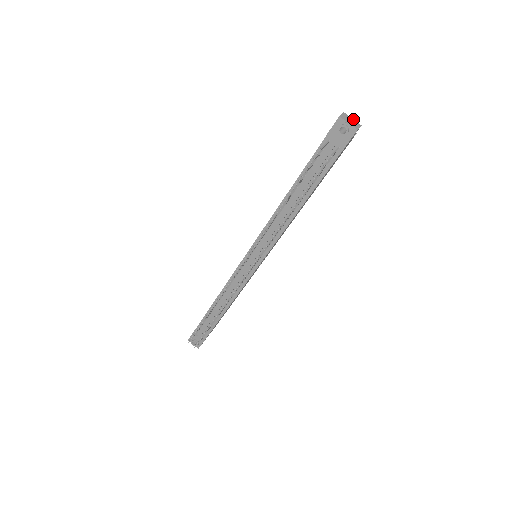
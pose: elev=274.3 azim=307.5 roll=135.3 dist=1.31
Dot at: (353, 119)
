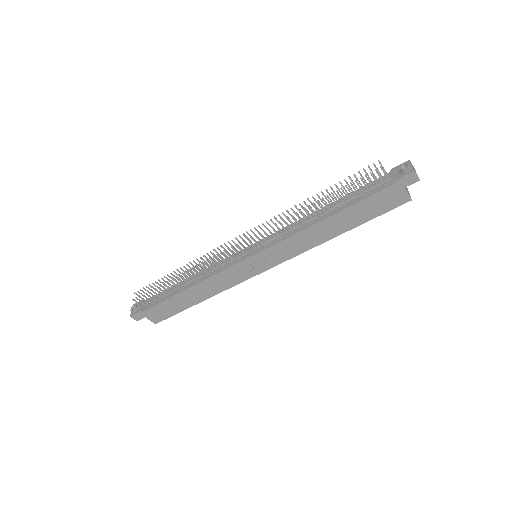
Dot at: (417, 175)
